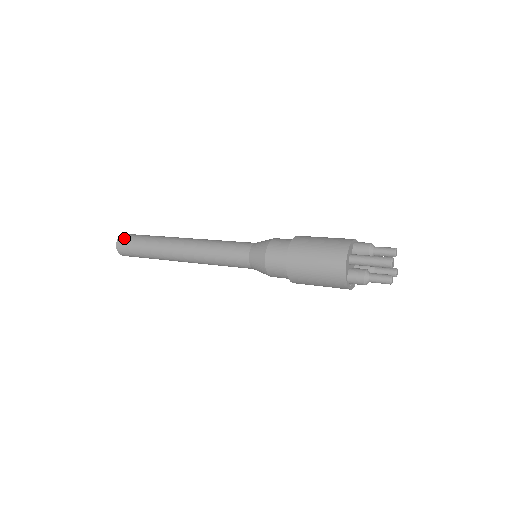
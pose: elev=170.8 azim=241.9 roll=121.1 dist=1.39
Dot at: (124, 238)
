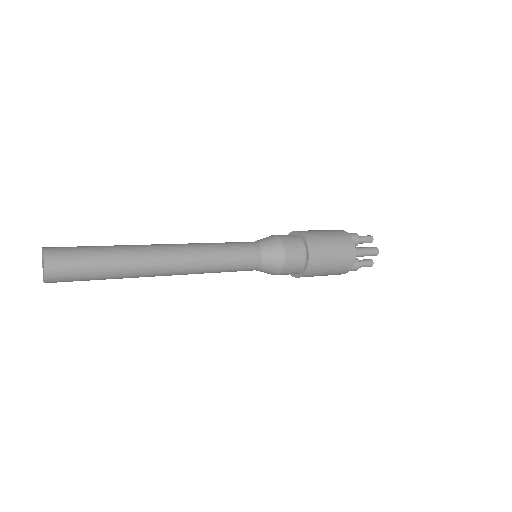
Dot at: (58, 261)
